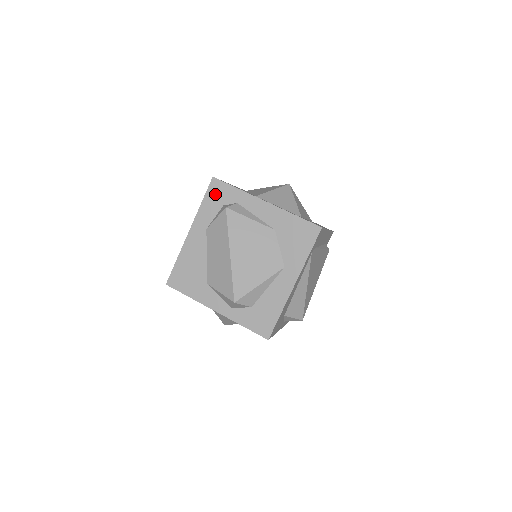
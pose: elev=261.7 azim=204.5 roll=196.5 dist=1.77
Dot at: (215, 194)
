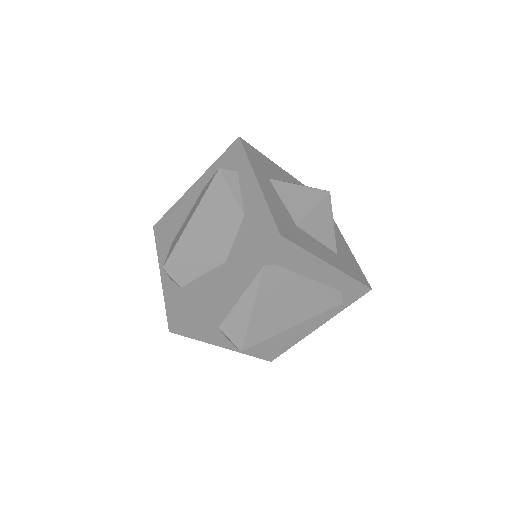
Dot at: (230, 155)
